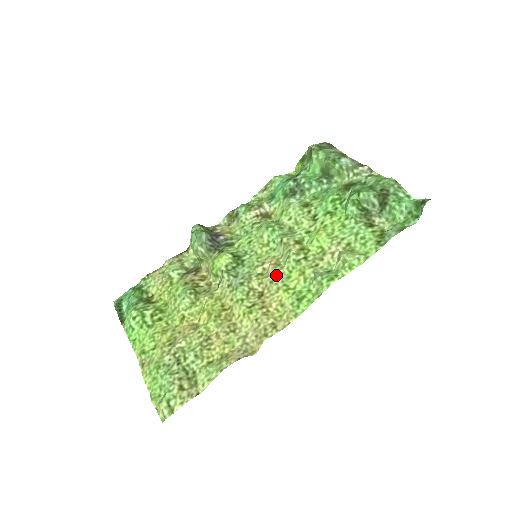
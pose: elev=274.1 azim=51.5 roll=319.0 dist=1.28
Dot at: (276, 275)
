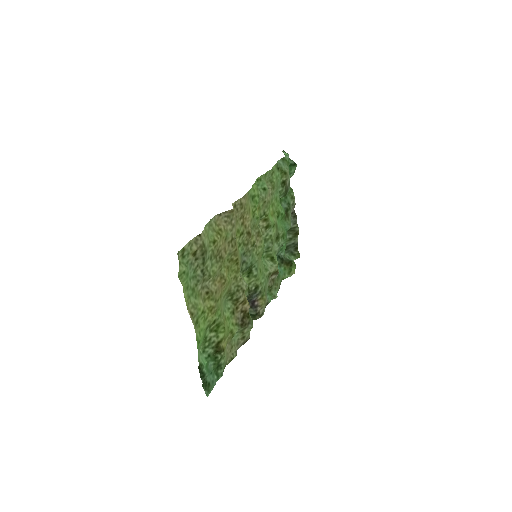
Dot at: (254, 228)
